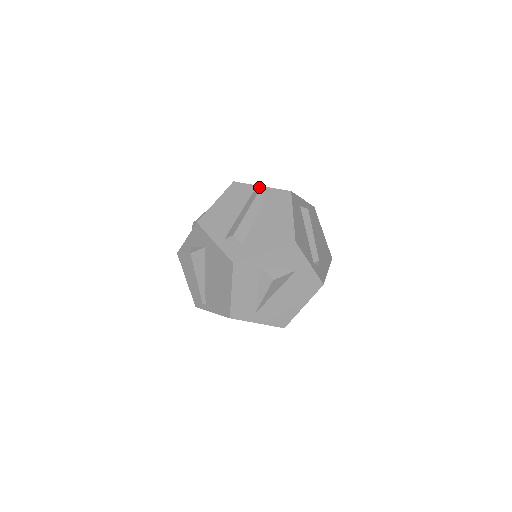
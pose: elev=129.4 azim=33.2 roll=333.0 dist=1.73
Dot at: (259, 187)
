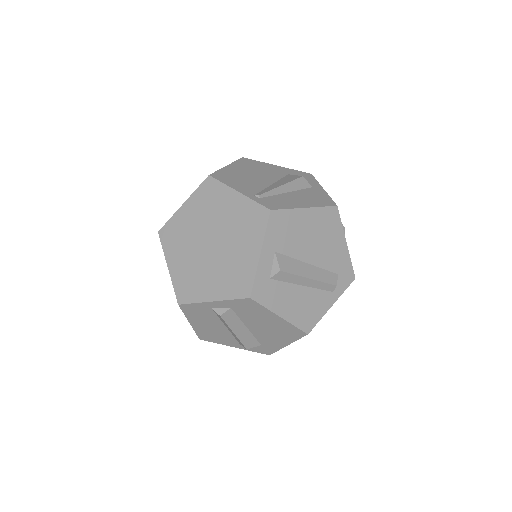
Dot at: (211, 304)
